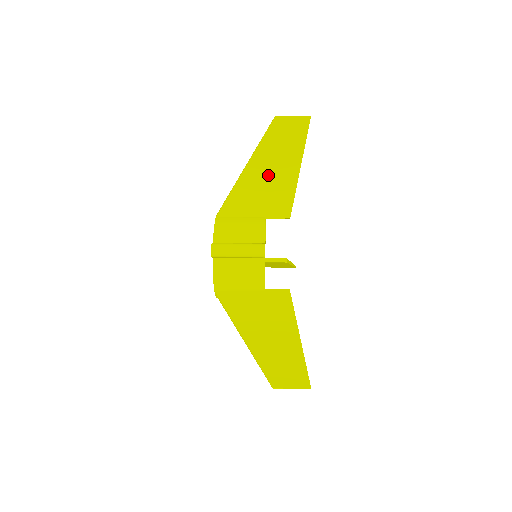
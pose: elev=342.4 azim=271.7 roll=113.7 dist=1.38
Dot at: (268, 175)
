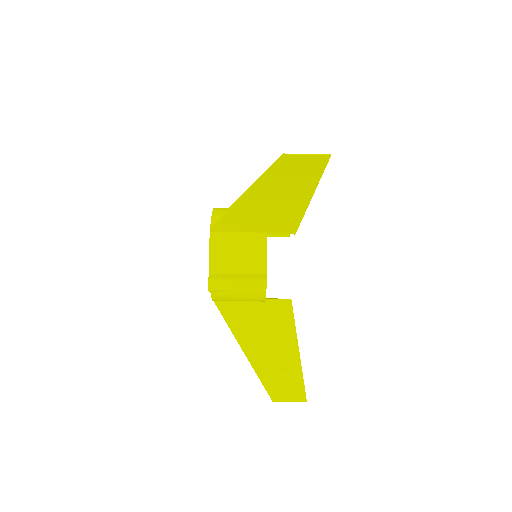
Dot at: (271, 203)
